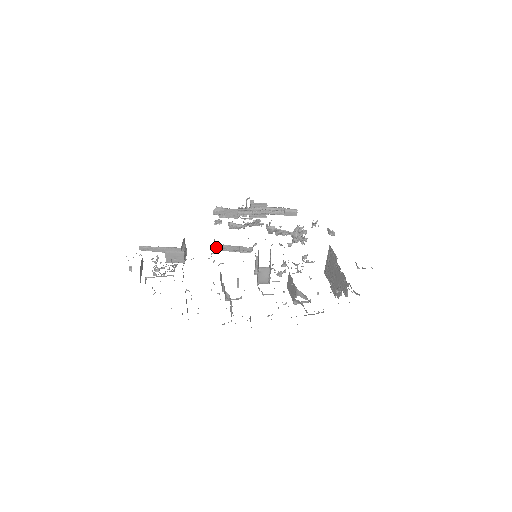
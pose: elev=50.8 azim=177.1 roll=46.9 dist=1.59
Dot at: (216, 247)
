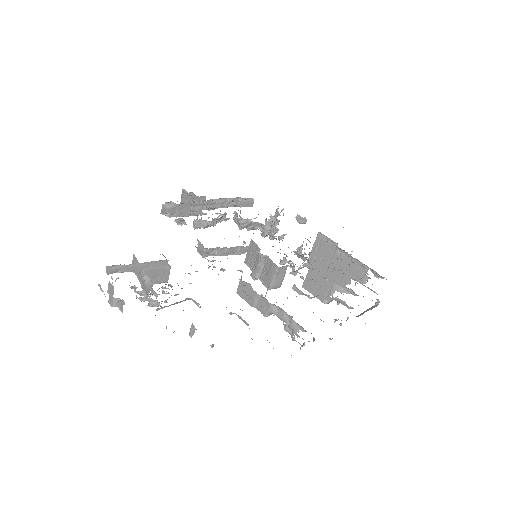
Dot at: (213, 251)
